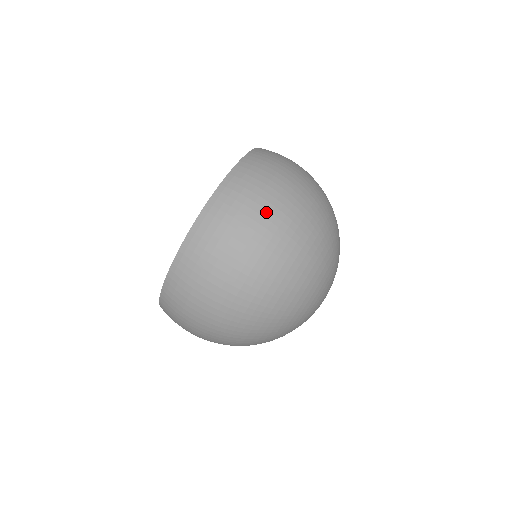
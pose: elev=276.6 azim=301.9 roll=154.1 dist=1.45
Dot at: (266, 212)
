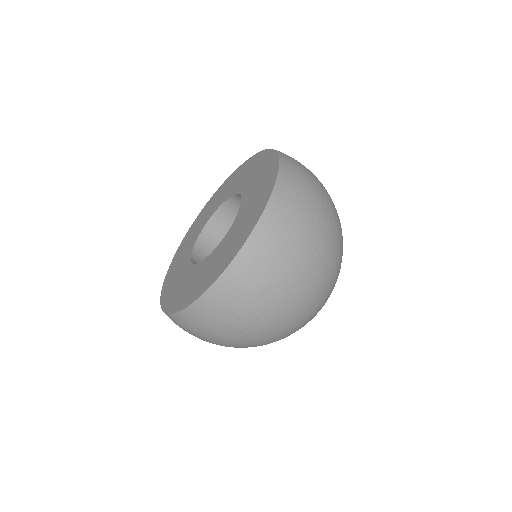
Dot at: (285, 282)
